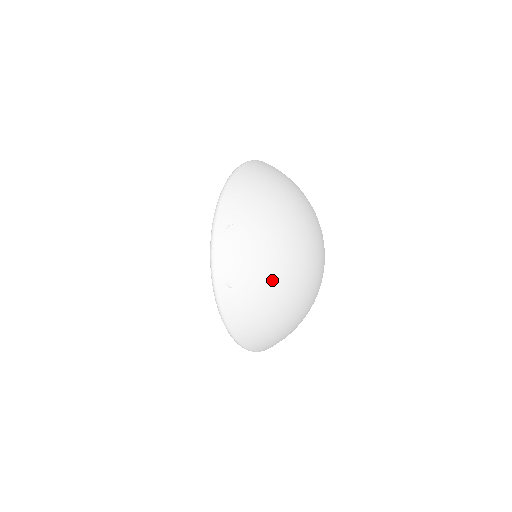
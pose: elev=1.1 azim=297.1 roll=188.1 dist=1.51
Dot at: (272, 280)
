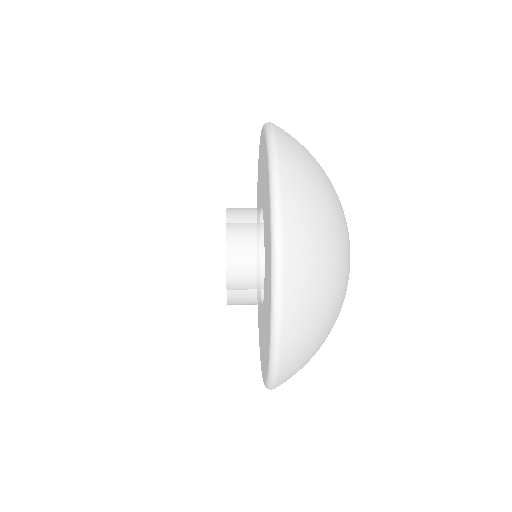
Dot at: (325, 339)
